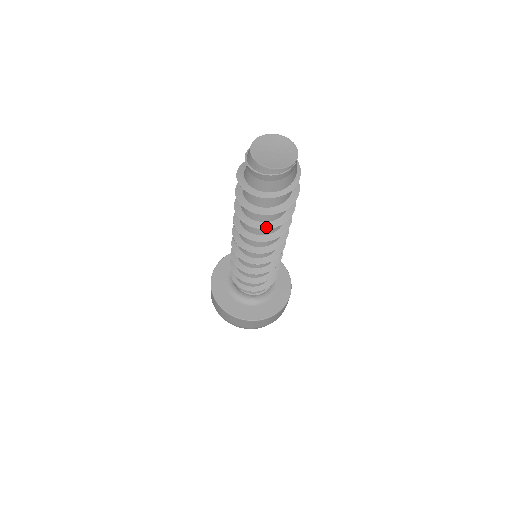
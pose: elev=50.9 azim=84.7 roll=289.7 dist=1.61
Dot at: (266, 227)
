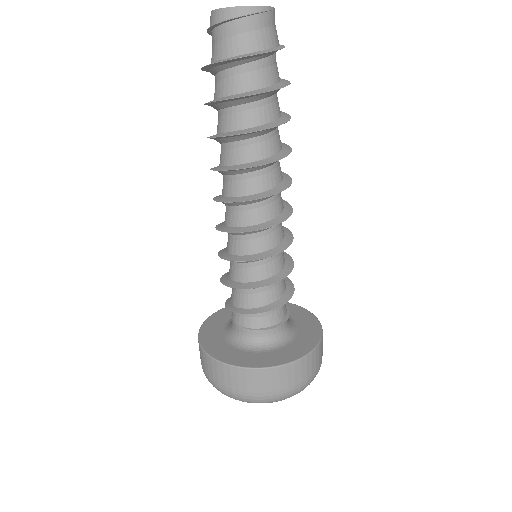
Dot at: (252, 131)
